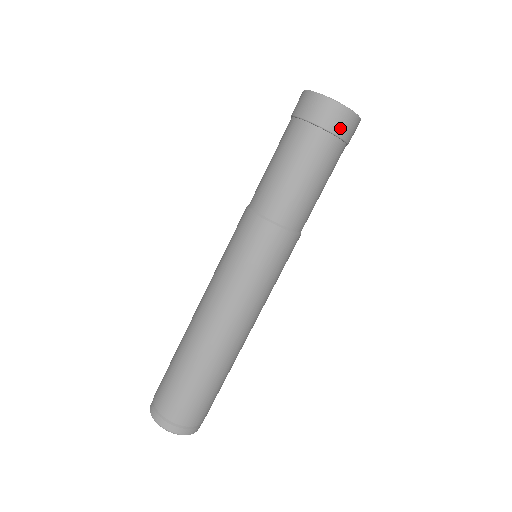
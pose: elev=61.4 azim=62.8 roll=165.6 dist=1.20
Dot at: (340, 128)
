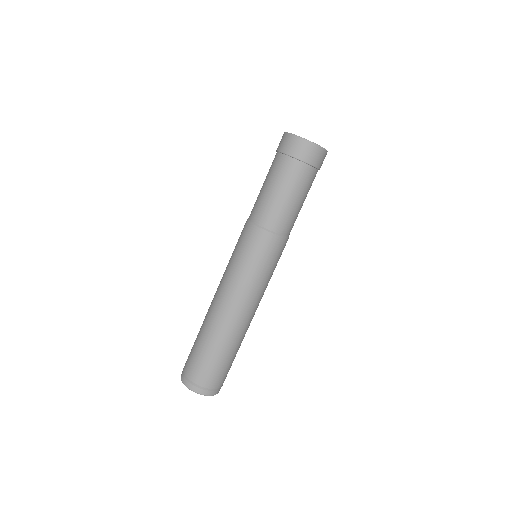
Dot at: (309, 158)
